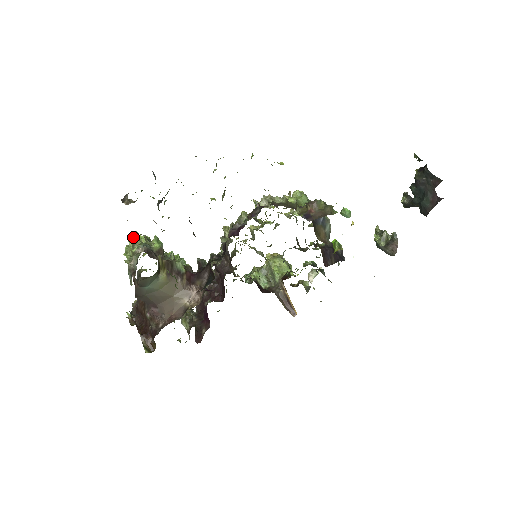
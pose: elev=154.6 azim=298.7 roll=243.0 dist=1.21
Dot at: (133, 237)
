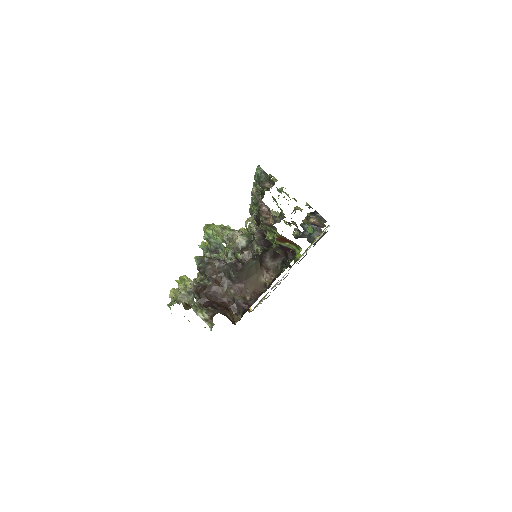
Dot at: (211, 224)
